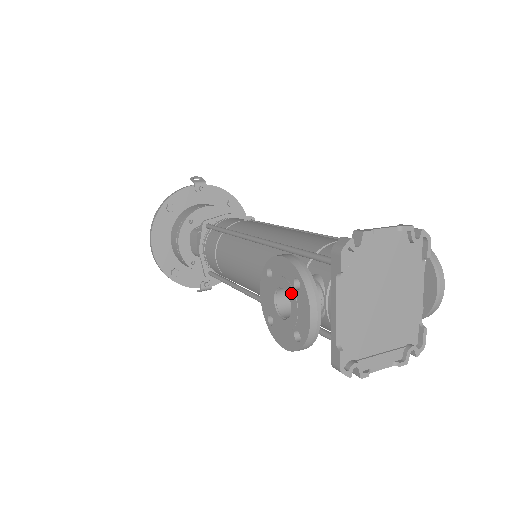
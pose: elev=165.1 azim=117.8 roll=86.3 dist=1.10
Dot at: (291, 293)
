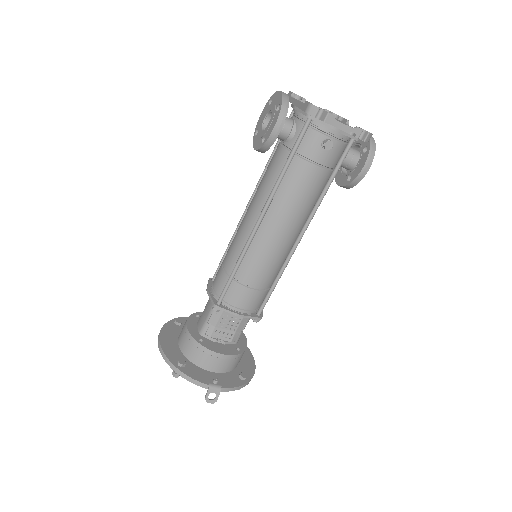
Dot at: (269, 108)
